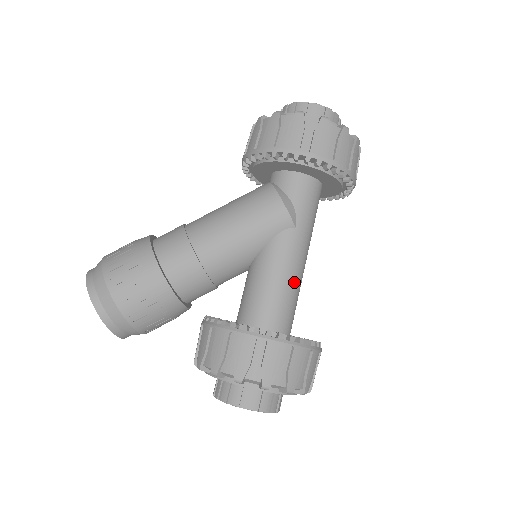
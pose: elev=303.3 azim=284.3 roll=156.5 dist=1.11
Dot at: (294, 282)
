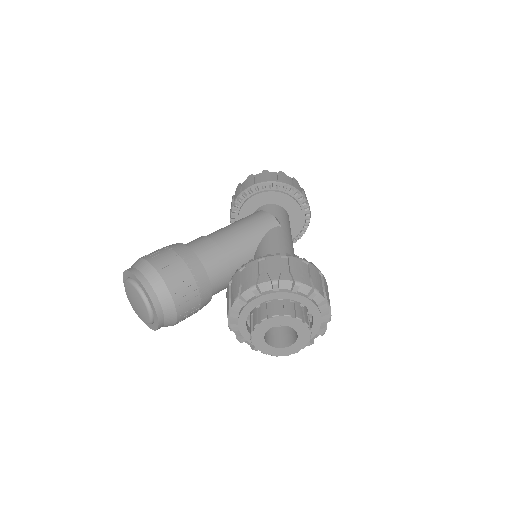
Dot at: (291, 254)
